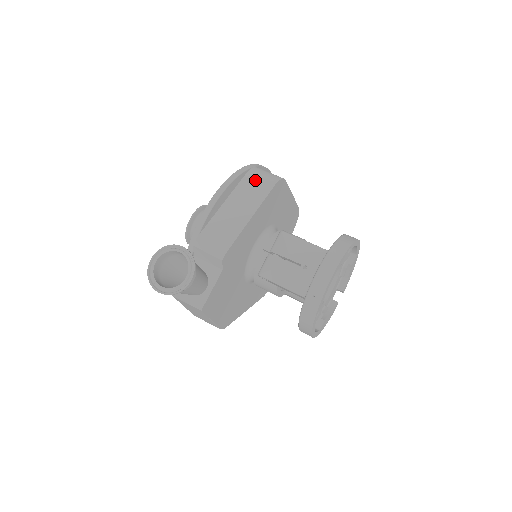
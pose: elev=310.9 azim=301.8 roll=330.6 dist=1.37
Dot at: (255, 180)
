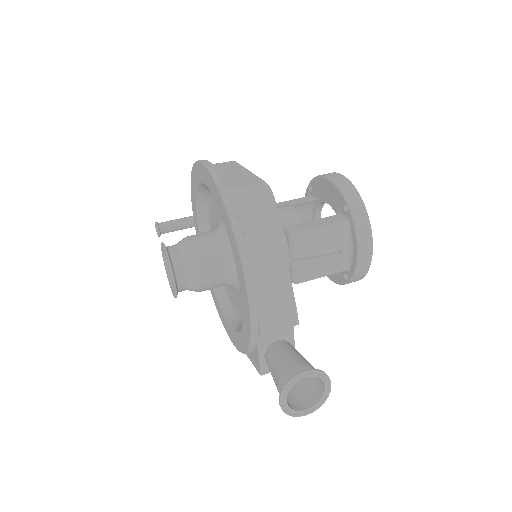
Dot at: (253, 218)
